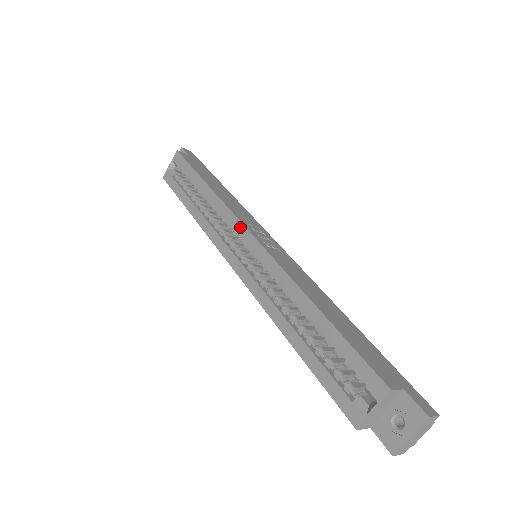
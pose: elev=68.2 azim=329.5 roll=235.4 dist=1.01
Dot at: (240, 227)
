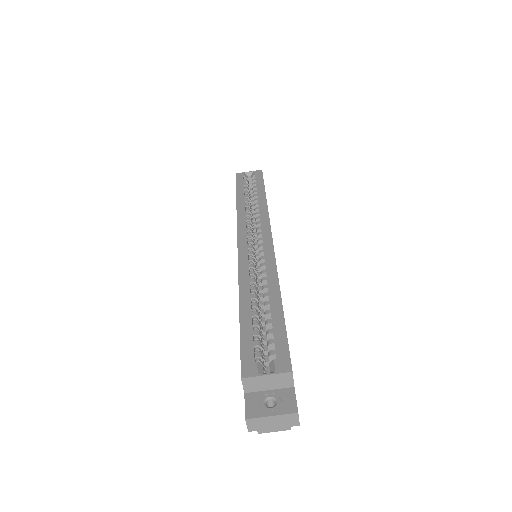
Dot at: (268, 230)
